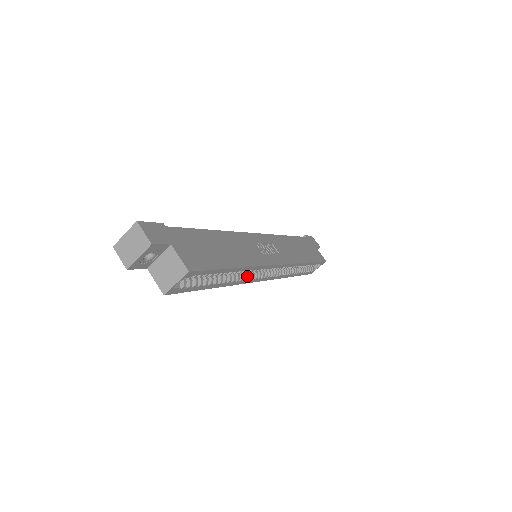
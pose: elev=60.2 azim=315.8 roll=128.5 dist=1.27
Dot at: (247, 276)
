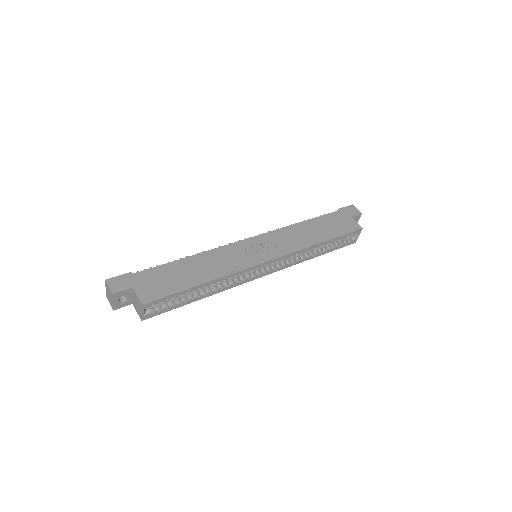
Dot at: (236, 280)
